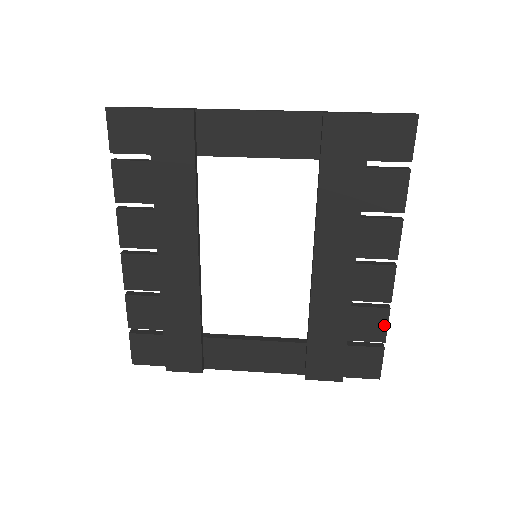
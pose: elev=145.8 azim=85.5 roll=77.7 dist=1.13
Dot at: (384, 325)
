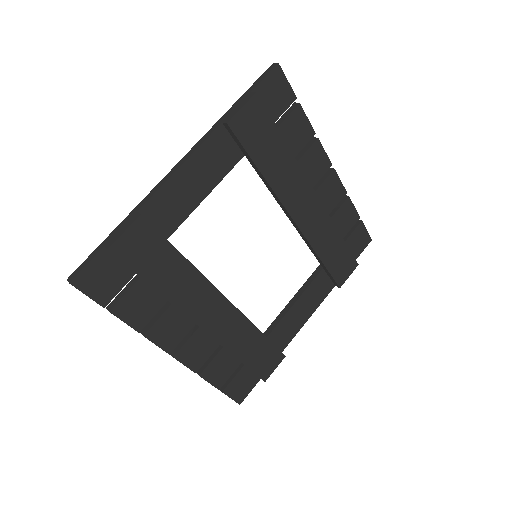
Dot at: (353, 209)
